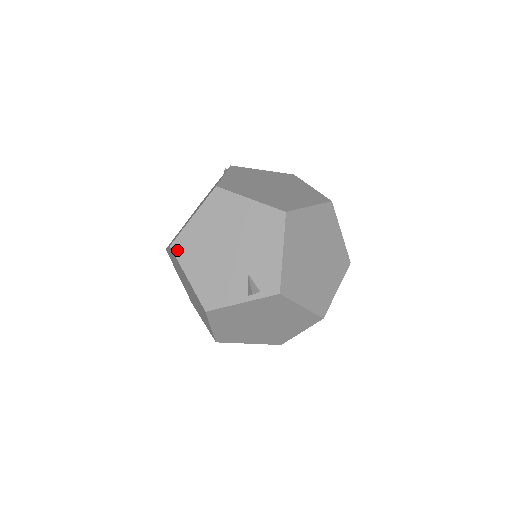
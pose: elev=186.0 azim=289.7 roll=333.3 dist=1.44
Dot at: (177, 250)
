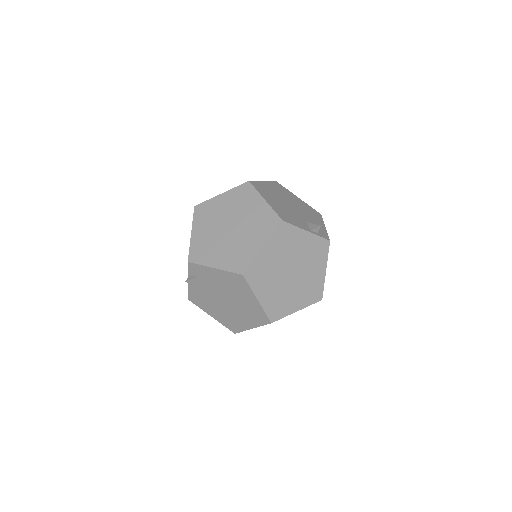
Dot at: (255, 185)
